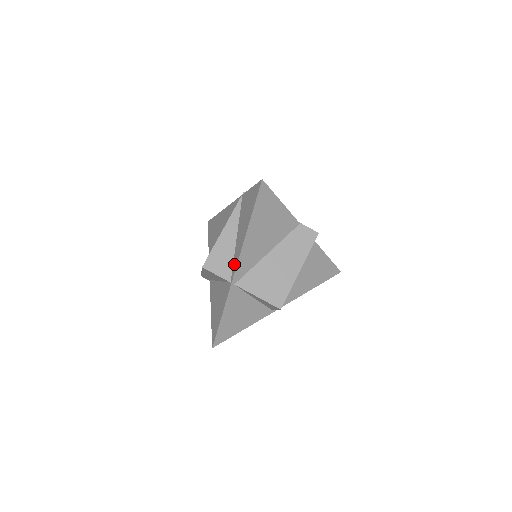
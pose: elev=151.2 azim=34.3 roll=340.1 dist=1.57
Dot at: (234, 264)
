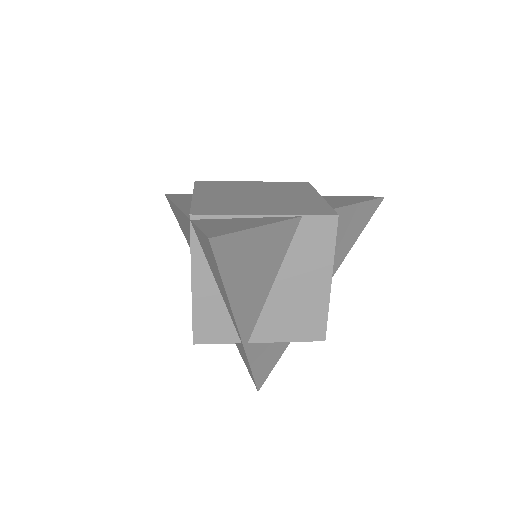
Dot at: (233, 324)
